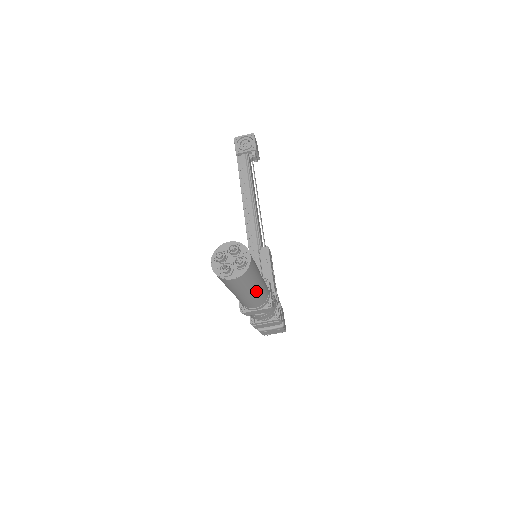
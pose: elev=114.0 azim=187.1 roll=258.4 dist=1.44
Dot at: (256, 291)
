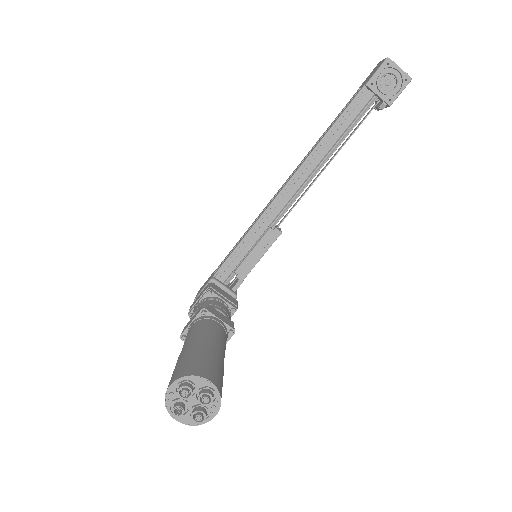
Dot at: occluded
